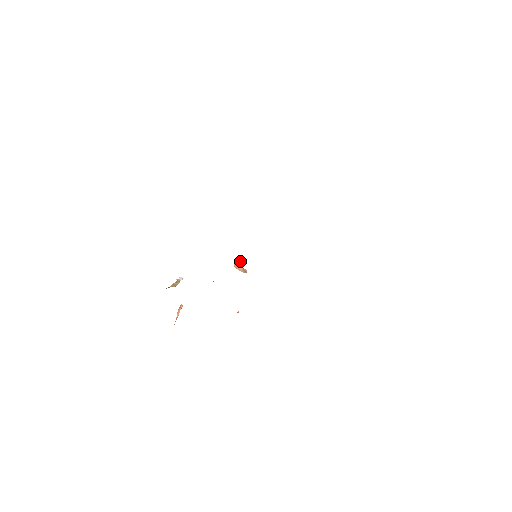
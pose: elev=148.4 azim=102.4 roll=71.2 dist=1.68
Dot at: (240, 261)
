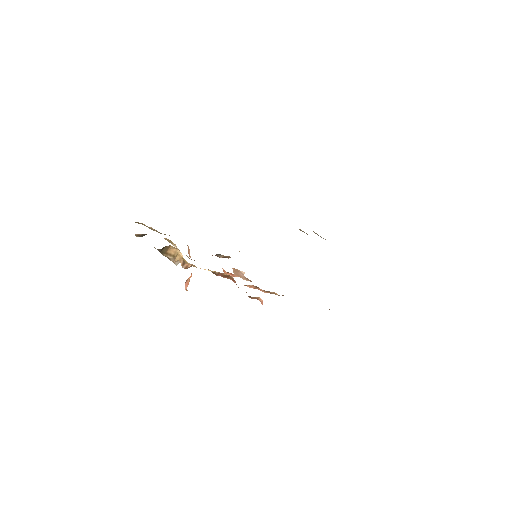
Dot at: (239, 271)
